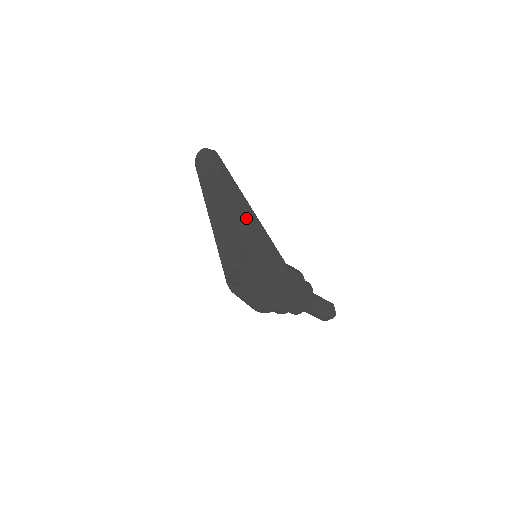
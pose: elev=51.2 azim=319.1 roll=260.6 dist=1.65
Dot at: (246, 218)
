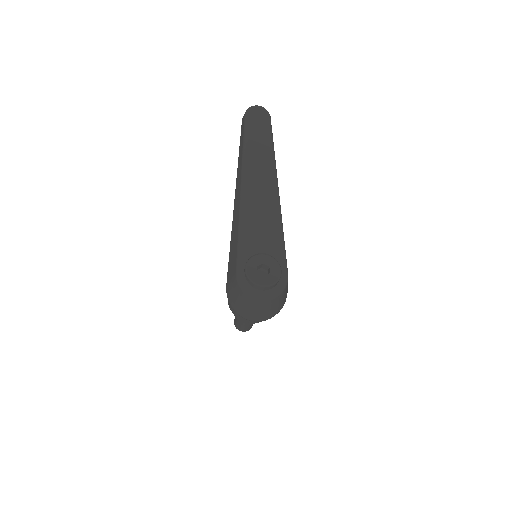
Dot at: occluded
